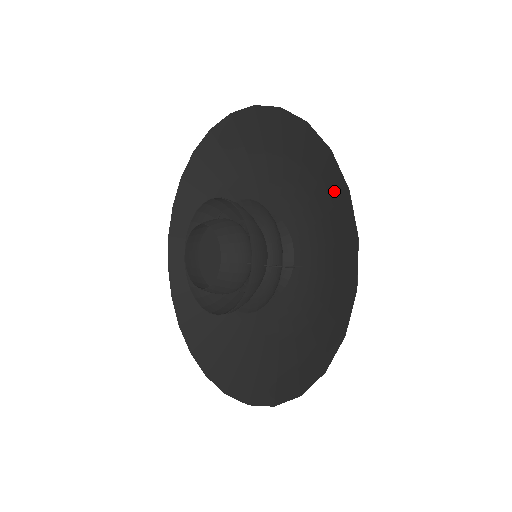
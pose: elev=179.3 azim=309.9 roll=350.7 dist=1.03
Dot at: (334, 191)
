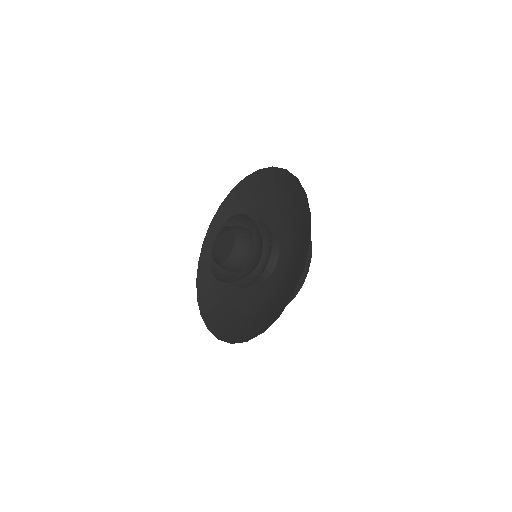
Dot at: (302, 260)
